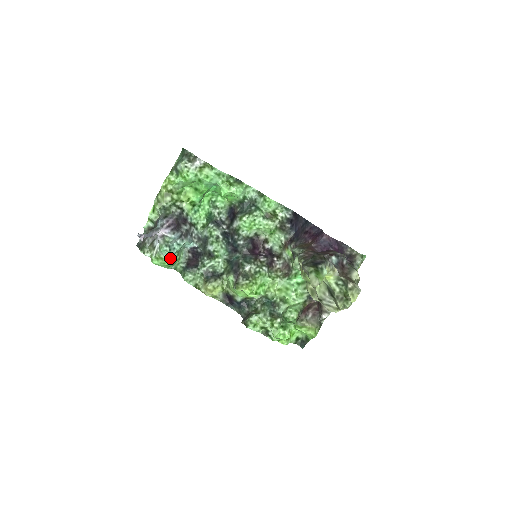
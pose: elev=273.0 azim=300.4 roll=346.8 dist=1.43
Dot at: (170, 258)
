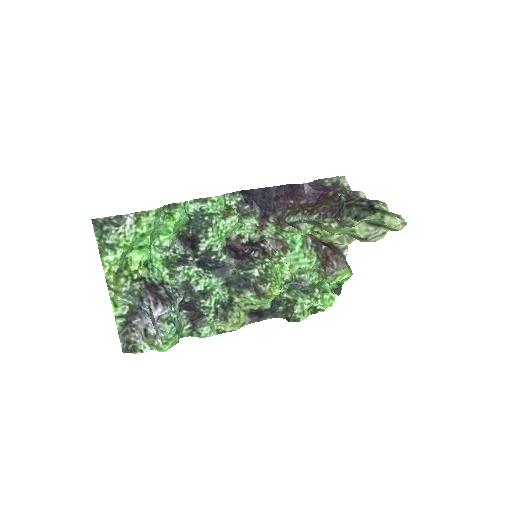
Dot at: (177, 331)
